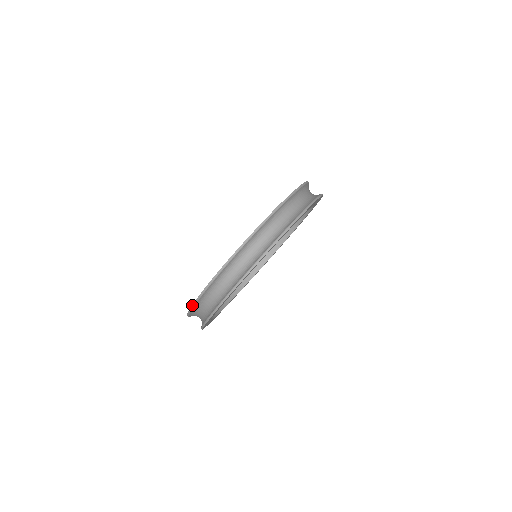
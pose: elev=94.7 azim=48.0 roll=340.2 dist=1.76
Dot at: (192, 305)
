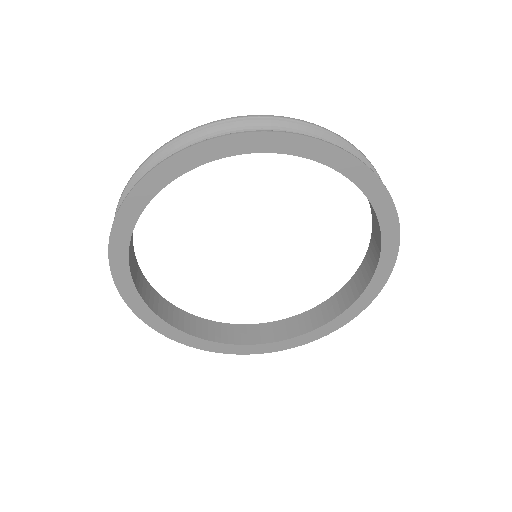
Dot at: (227, 118)
